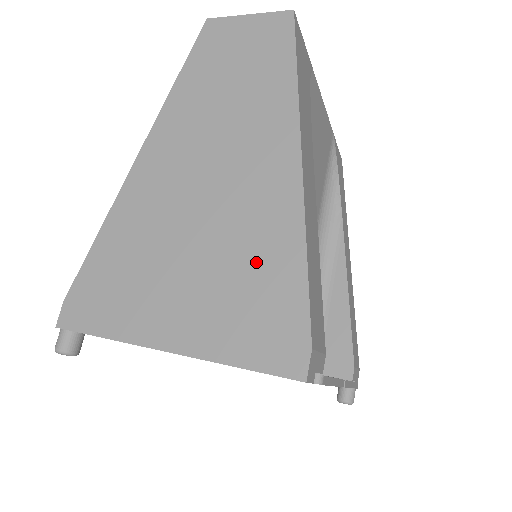
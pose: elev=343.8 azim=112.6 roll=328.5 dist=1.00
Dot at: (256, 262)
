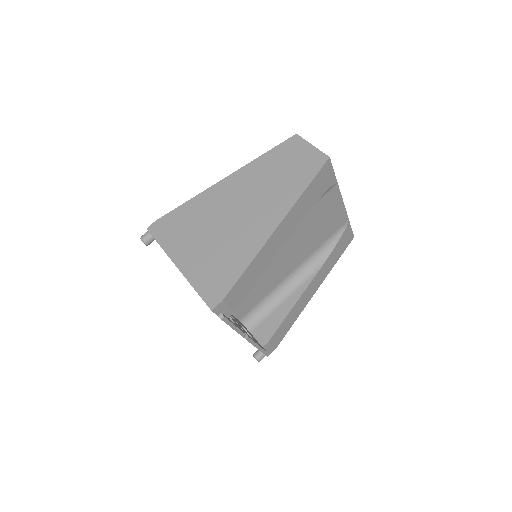
Dot at: (230, 256)
